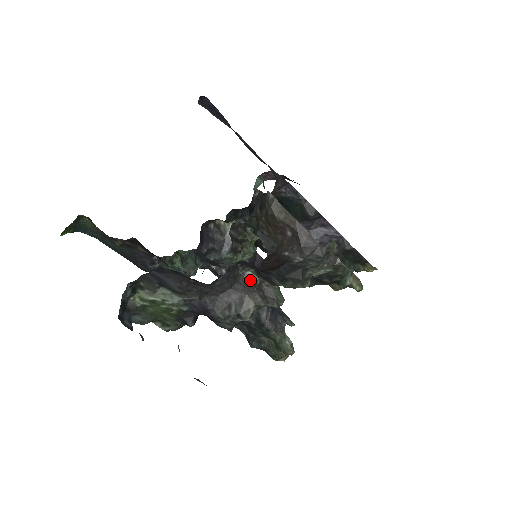
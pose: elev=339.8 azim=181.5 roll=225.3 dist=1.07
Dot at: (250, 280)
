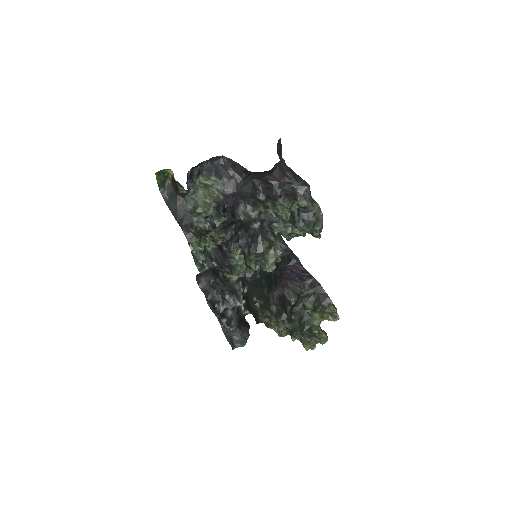
Dot at: (262, 201)
